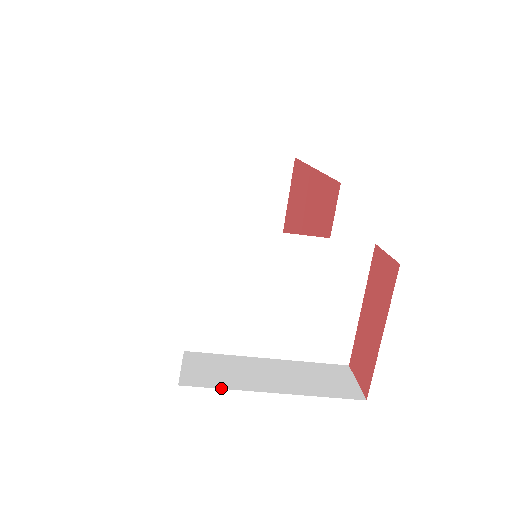
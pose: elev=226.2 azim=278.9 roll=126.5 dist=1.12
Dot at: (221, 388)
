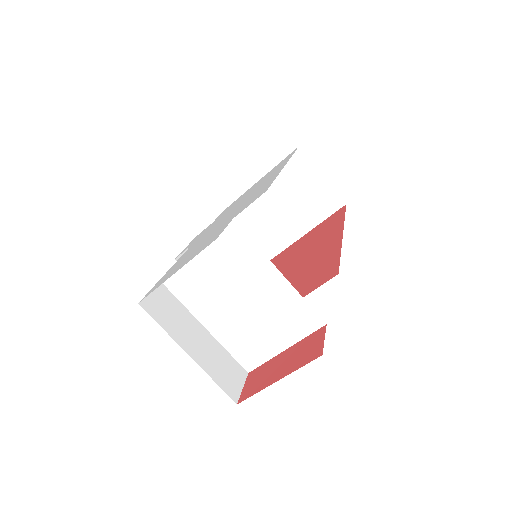
Dot at: (161, 326)
